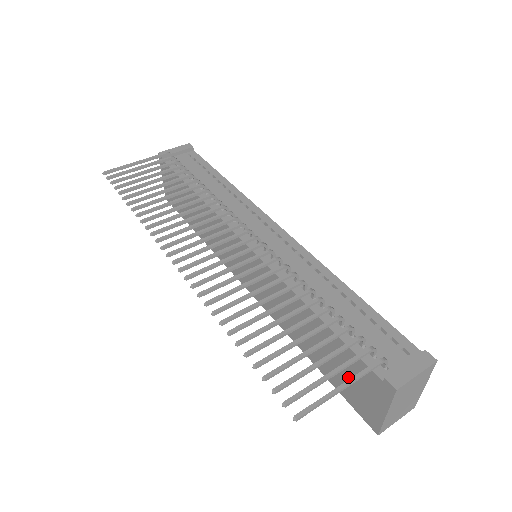
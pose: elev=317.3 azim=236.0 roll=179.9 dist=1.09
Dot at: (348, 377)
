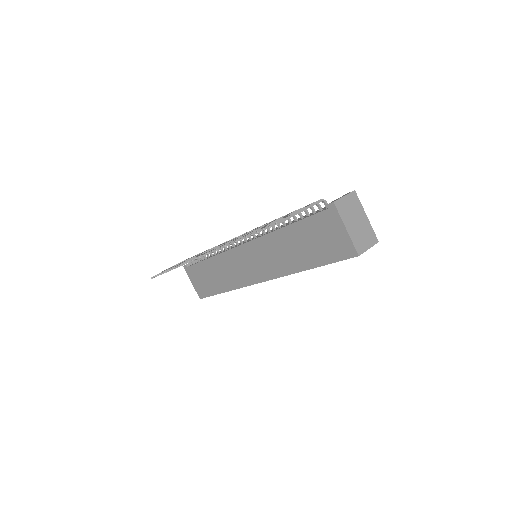
Dot at: (323, 240)
